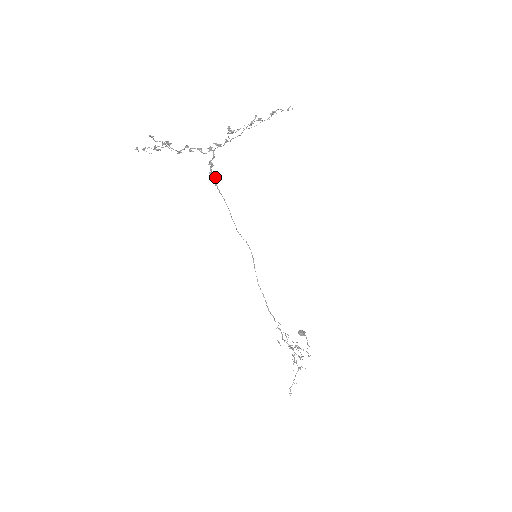
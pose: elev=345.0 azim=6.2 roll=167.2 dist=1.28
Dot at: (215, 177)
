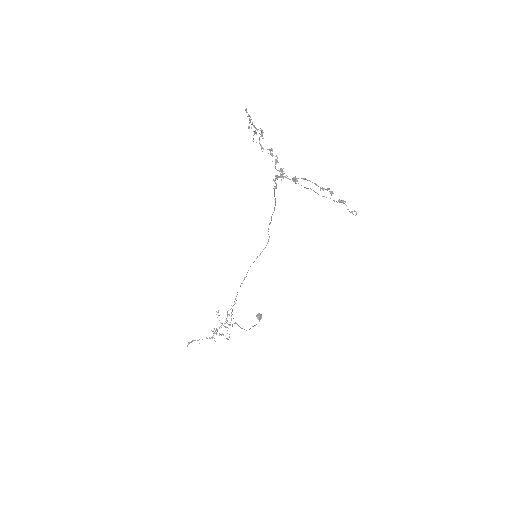
Dot at: (276, 186)
